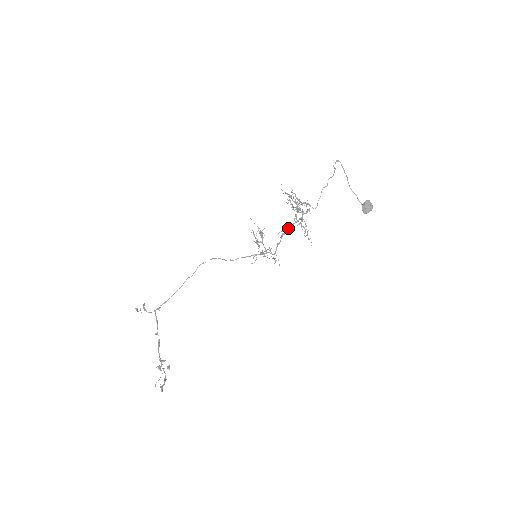
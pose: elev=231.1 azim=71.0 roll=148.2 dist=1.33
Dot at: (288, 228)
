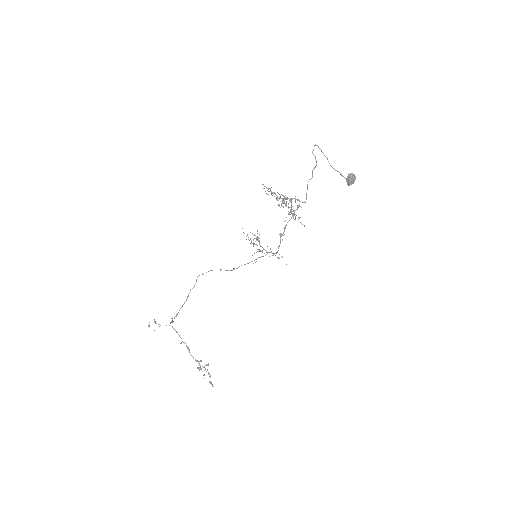
Dot at: (284, 228)
